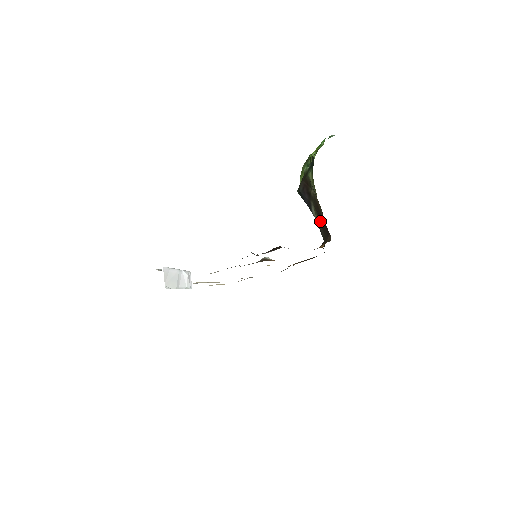
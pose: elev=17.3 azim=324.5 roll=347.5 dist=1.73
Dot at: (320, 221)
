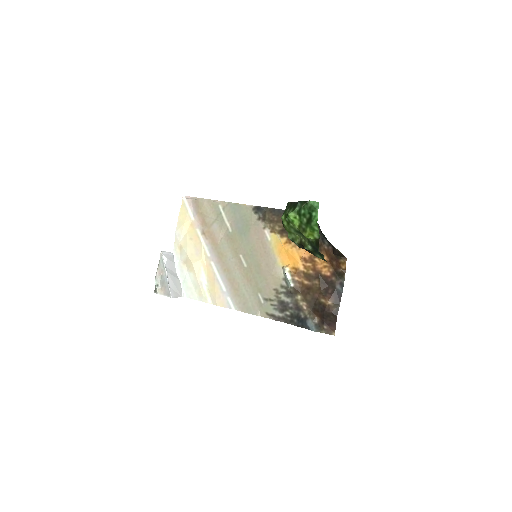
Dot at: occluded
